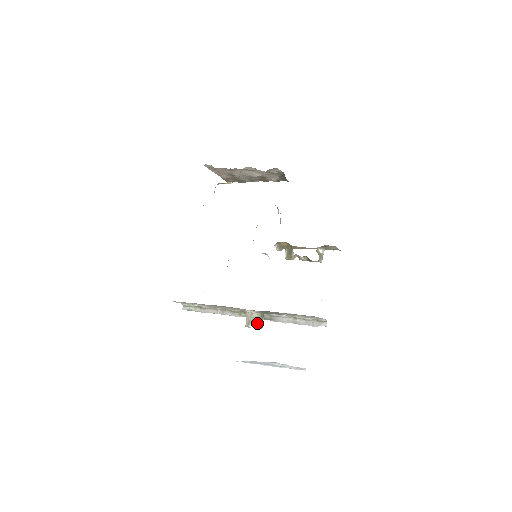
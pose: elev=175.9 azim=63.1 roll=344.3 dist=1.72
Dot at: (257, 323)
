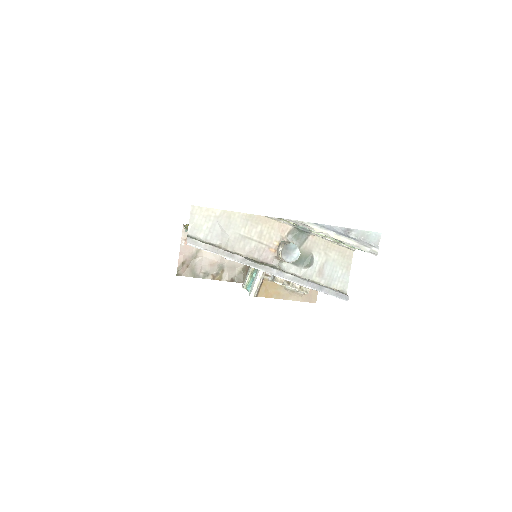
Dot at: (297, 246)
